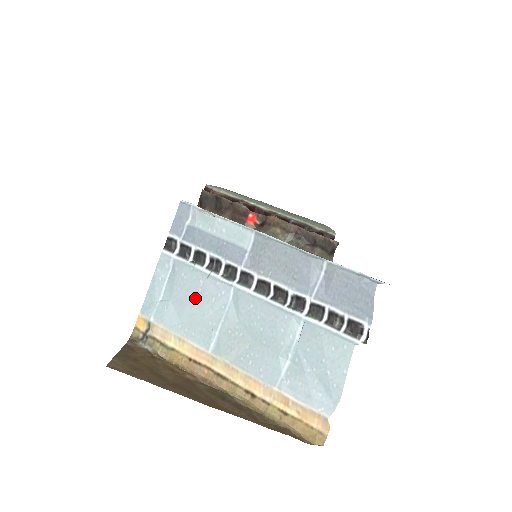
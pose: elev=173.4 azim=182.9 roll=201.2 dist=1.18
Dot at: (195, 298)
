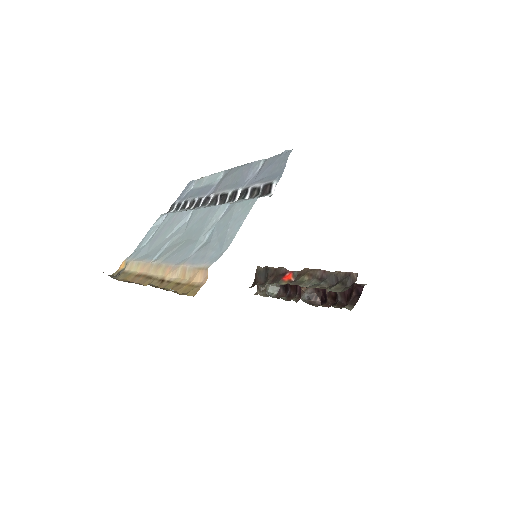
Dot at: (165, 230)
